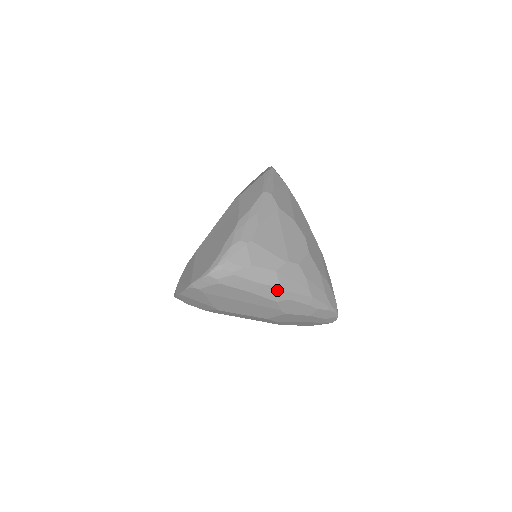
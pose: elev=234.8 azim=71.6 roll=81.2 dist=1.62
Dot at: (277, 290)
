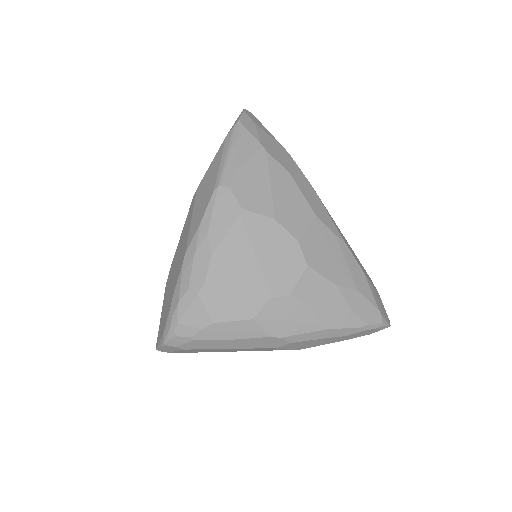
Dot at: (266, 339)
